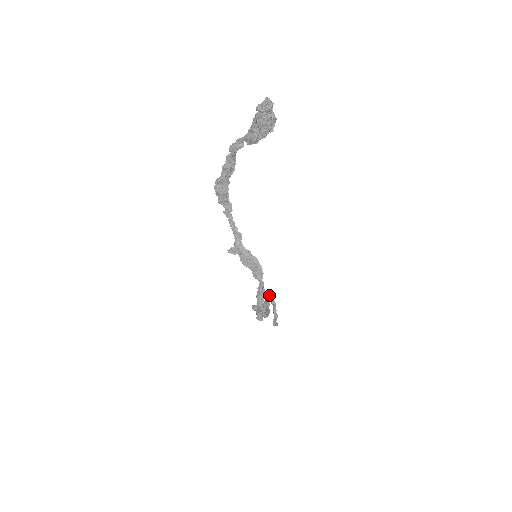
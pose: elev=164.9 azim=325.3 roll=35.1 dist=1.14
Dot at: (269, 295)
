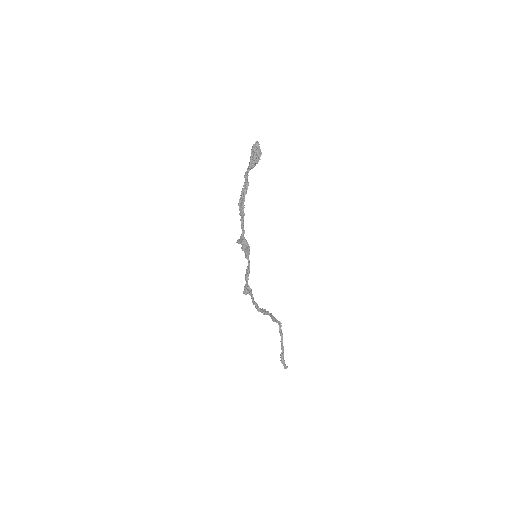
Dot at: (278, 324)
